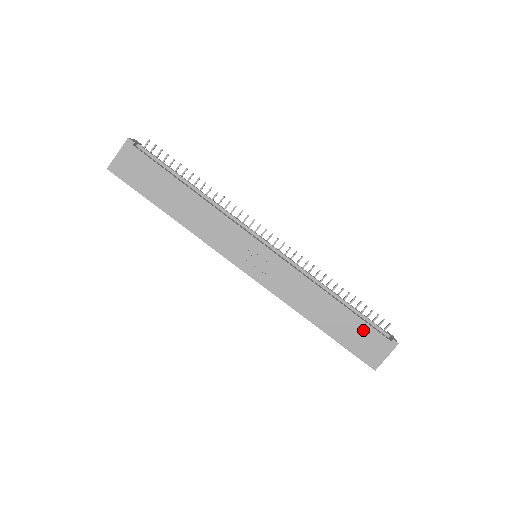
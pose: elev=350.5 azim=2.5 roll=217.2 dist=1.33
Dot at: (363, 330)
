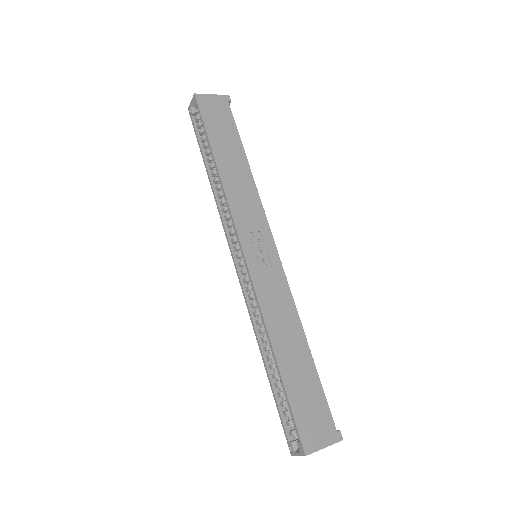
Dot at: (317, 397)
